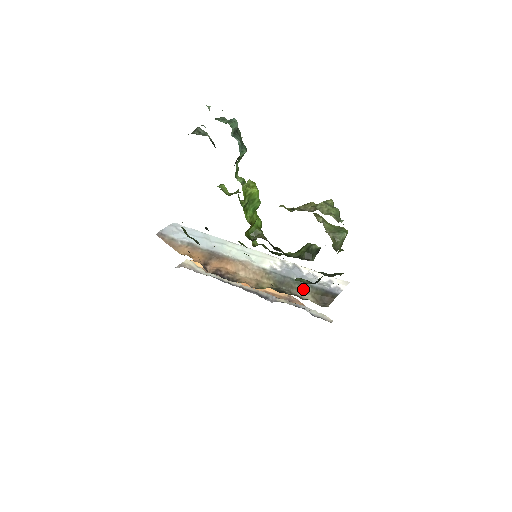
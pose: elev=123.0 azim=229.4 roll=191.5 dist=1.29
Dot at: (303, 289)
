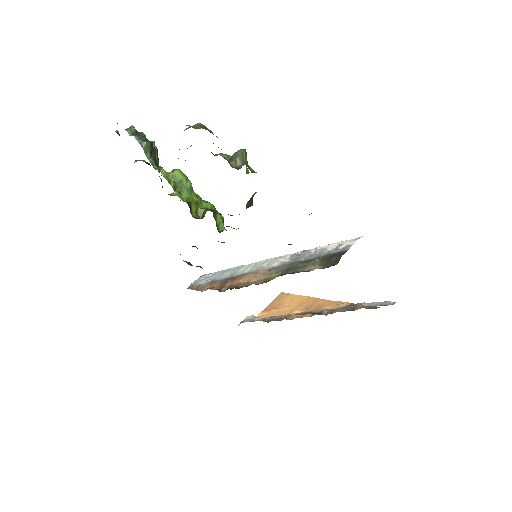
Dot at: (309, 264)
